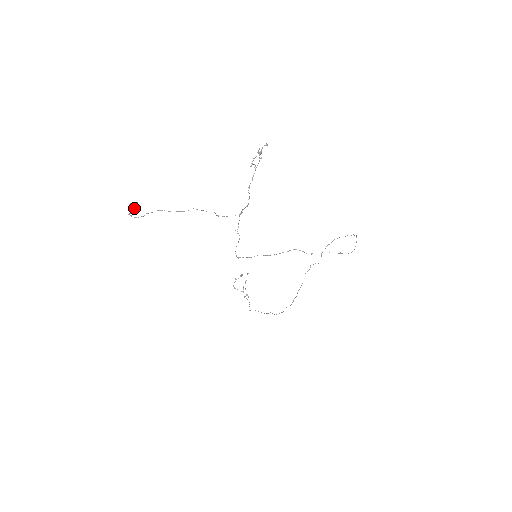
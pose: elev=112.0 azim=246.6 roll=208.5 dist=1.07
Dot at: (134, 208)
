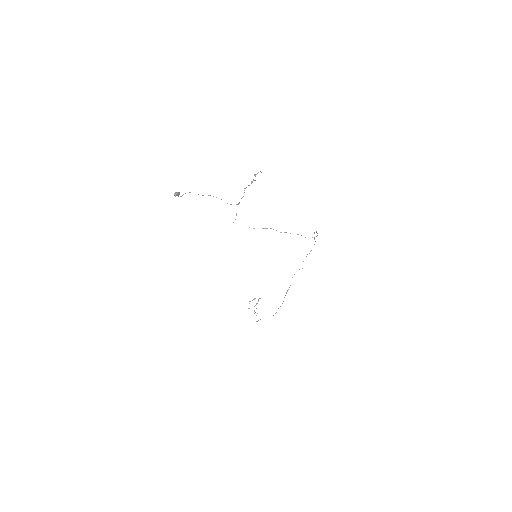
Dot at: (178, 195)
